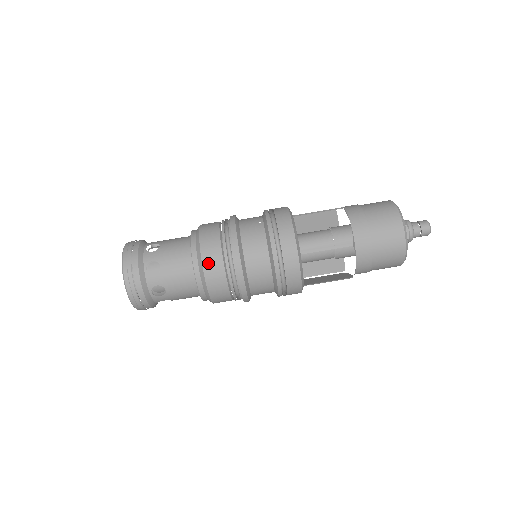
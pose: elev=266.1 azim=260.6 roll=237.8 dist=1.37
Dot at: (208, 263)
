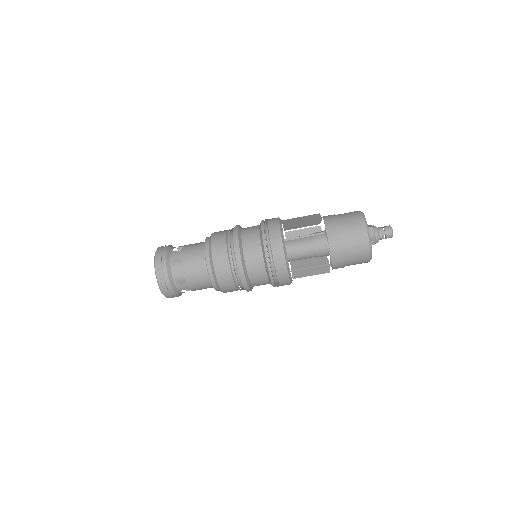
Dot at: (222, 281)
